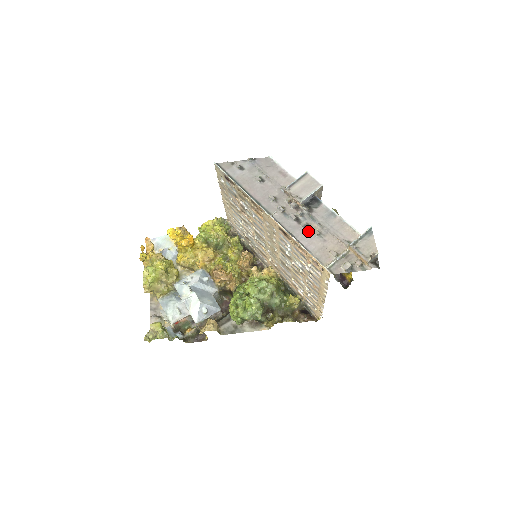
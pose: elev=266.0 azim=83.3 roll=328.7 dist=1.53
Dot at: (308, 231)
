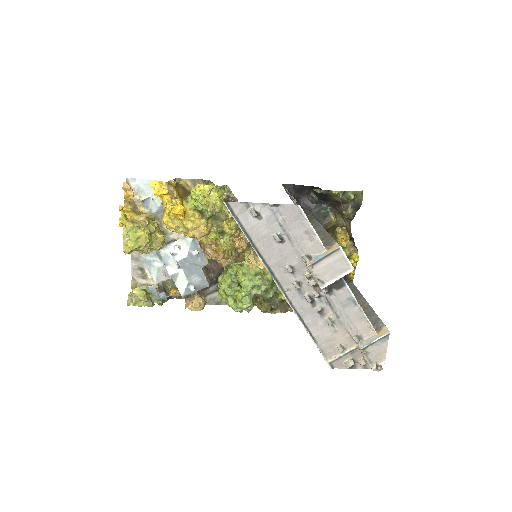
Dot at: (320, 317)
